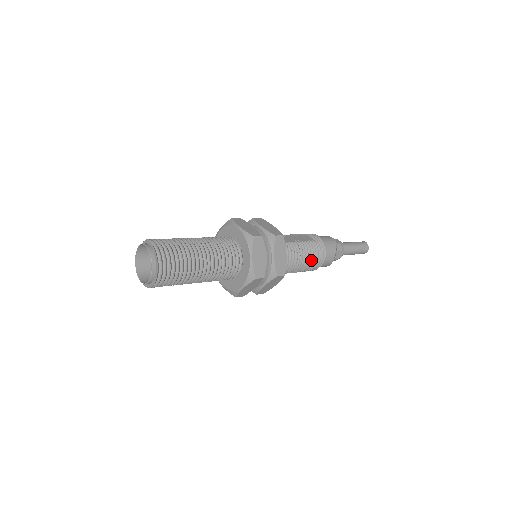
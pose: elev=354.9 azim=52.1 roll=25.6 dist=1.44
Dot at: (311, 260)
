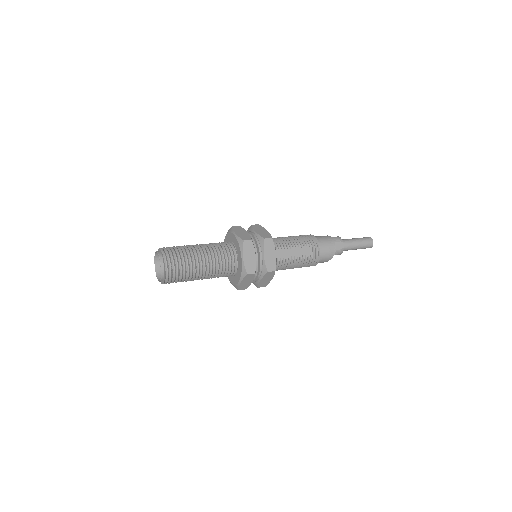
Dot at: (301, 267)
